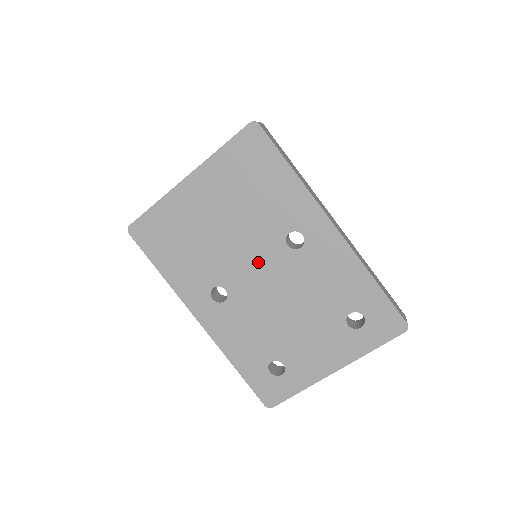
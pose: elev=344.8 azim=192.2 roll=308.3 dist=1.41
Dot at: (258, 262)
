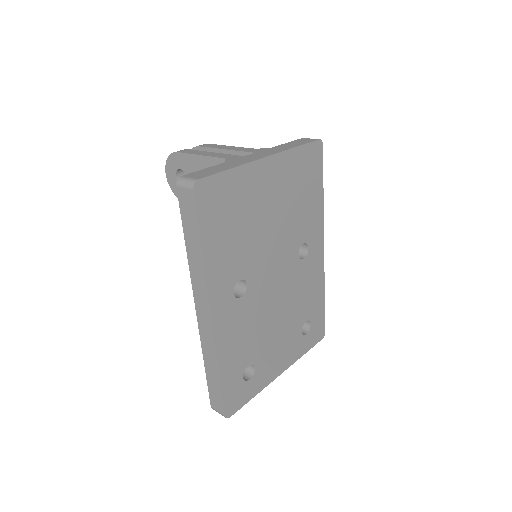
Dot at: (278, 263)
